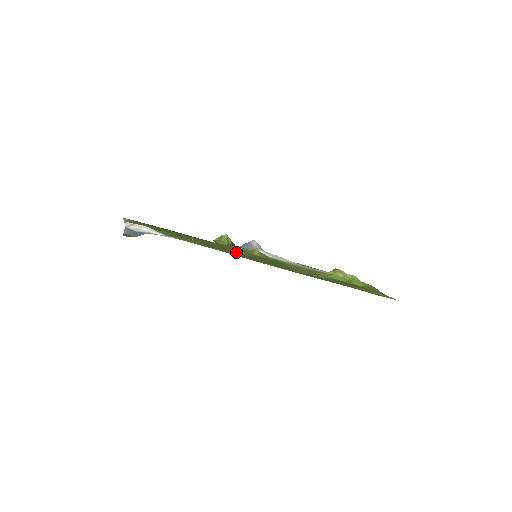
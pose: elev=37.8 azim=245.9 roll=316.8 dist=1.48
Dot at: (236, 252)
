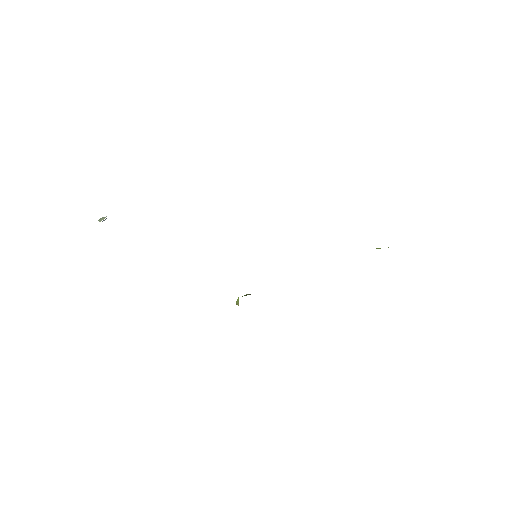
Dot at: occluded
